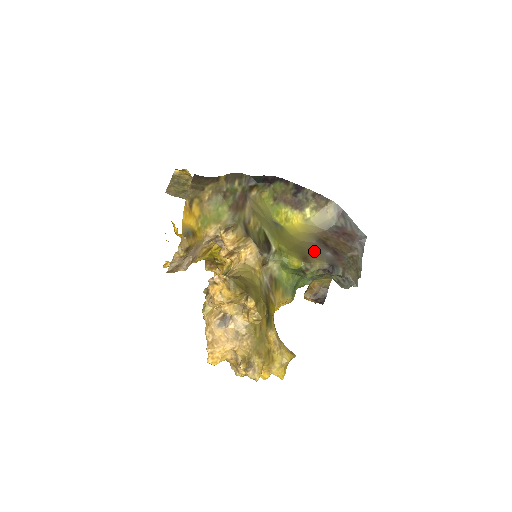
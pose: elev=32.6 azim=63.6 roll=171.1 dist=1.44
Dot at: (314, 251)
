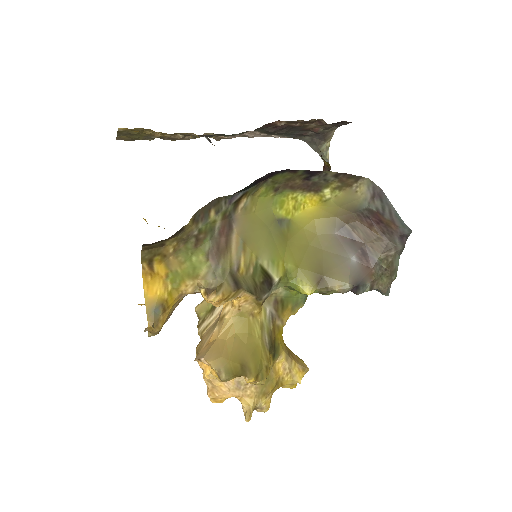
Dot at: (334, 257)
